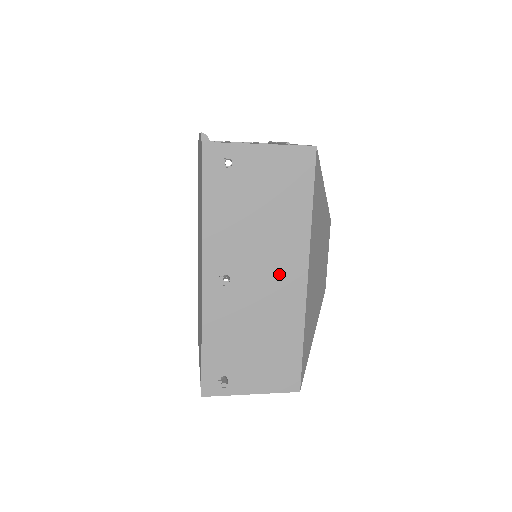
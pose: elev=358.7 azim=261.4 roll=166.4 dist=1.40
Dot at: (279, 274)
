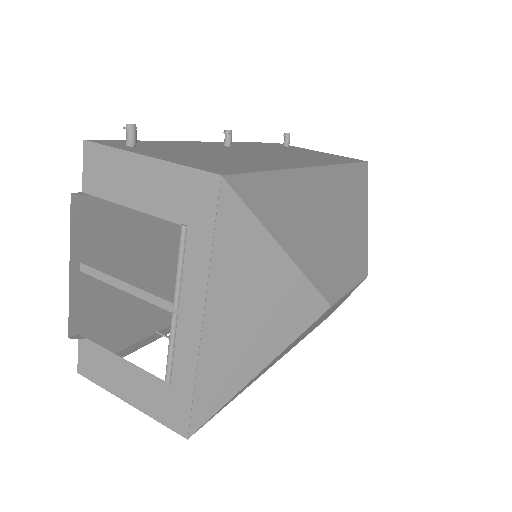
Dot at: occluded
